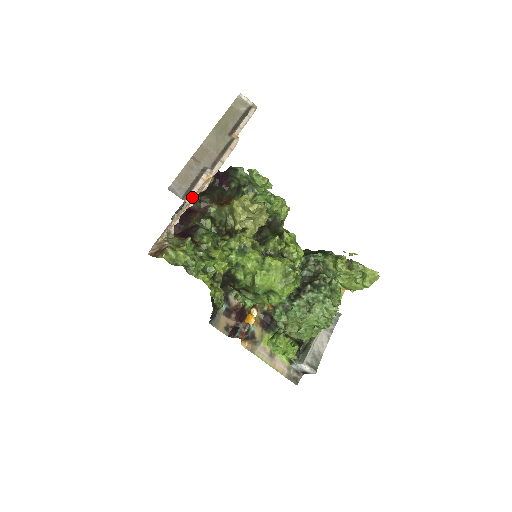
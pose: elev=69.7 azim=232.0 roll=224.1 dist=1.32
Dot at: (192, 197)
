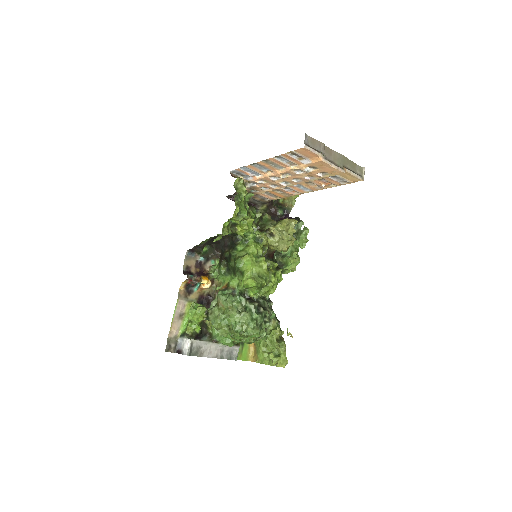
Dot at: (308, 149)
